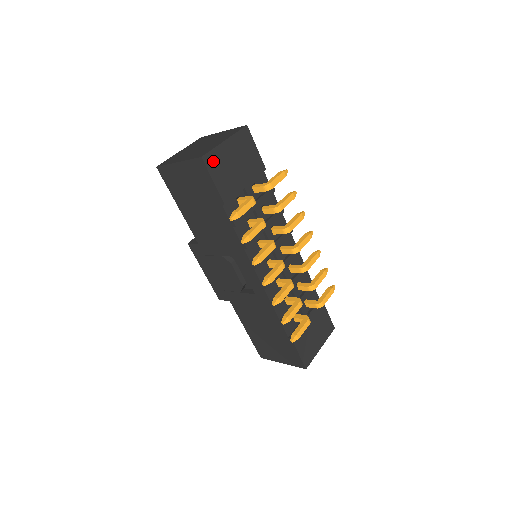
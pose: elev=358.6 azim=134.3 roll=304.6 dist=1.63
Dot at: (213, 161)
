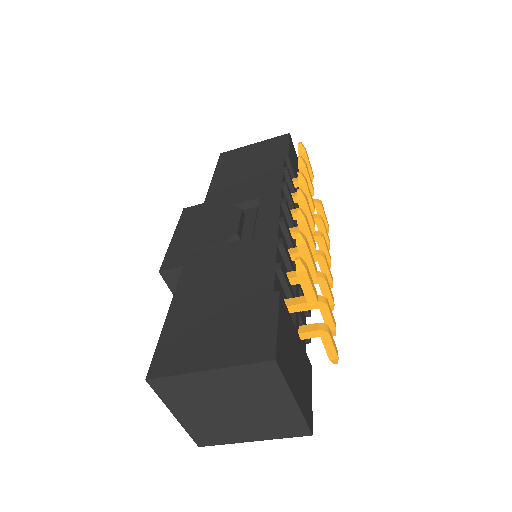
Dot at: (292, 147)
